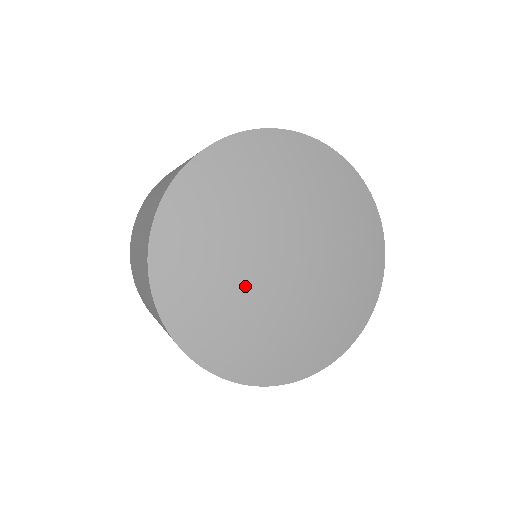
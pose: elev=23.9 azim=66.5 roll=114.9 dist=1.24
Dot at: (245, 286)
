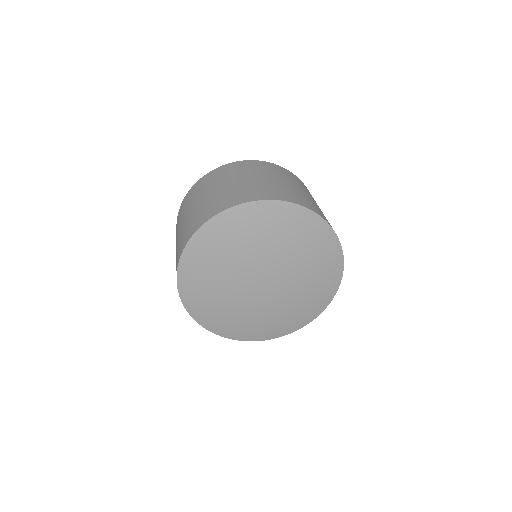
Dot at: (237, 297)
